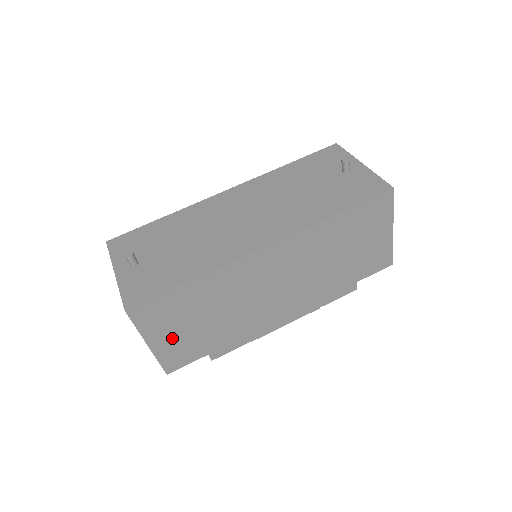
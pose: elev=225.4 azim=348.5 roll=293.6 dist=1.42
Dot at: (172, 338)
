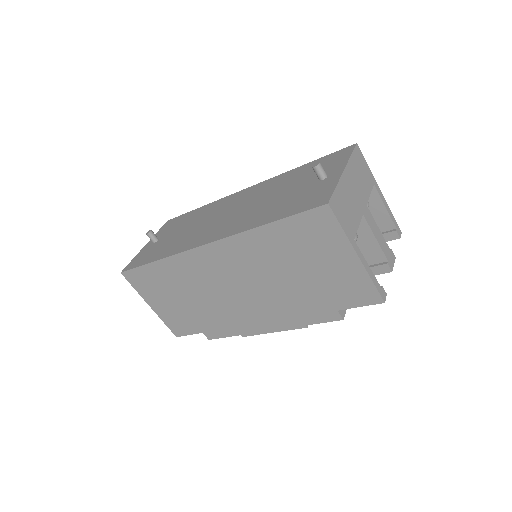
Dot at: (165, 306)
